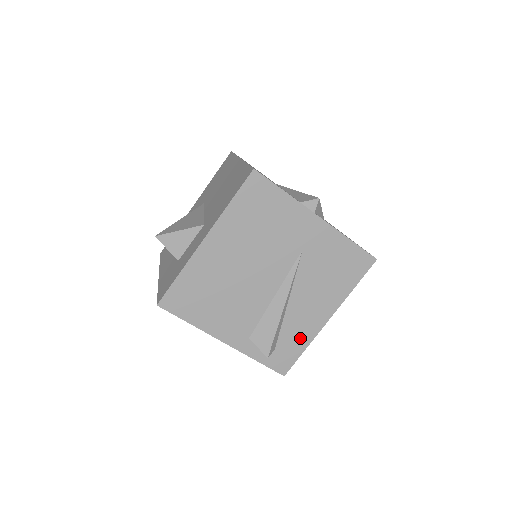
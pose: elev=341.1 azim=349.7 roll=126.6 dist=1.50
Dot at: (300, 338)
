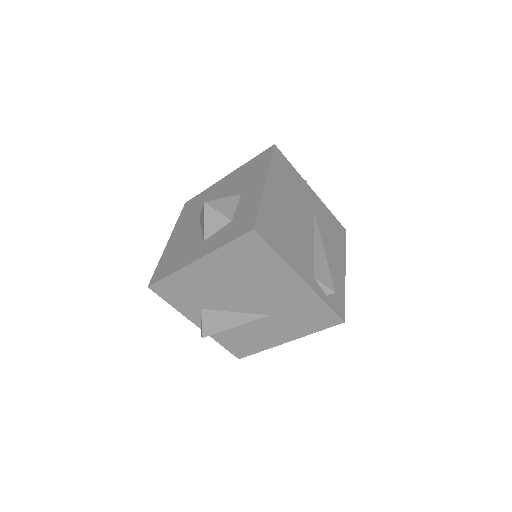
Dot at: (339, 285)
